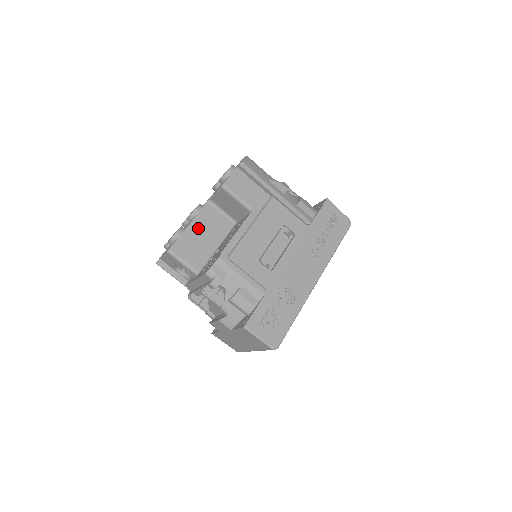
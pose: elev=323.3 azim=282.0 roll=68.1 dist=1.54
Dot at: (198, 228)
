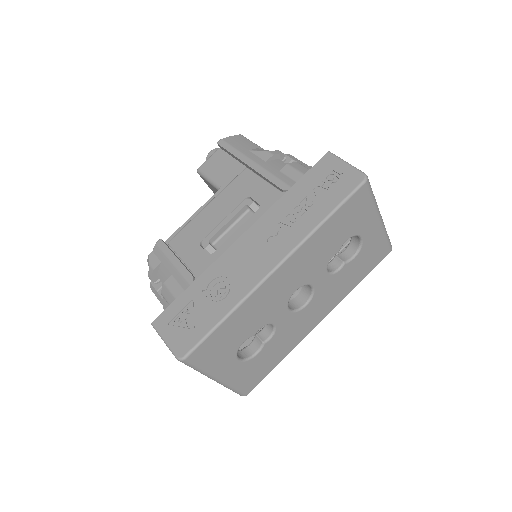
Dot at: occluded
